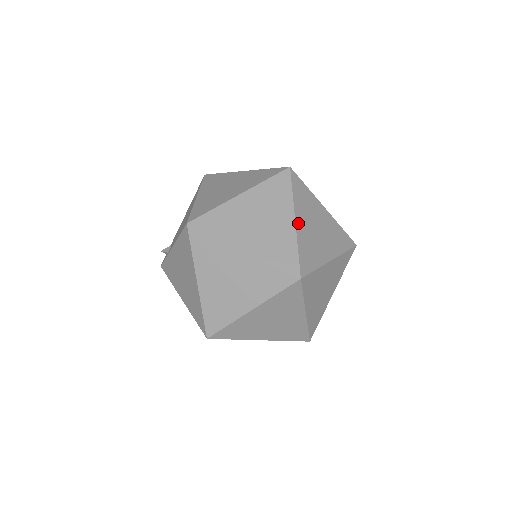
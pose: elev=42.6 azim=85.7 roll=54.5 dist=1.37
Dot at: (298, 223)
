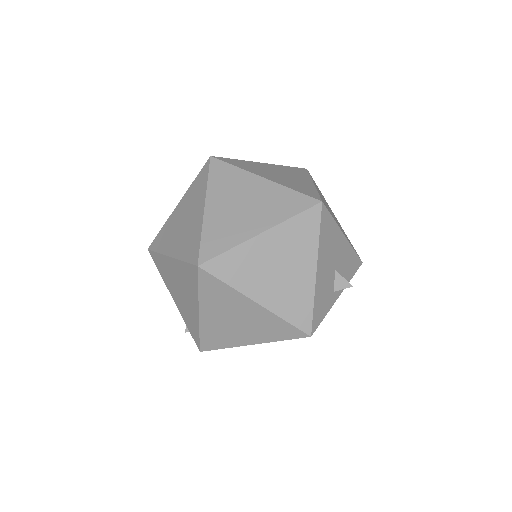
Dot at: occluded
